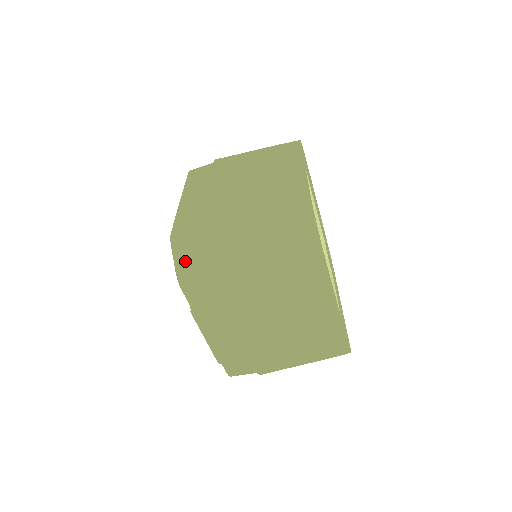
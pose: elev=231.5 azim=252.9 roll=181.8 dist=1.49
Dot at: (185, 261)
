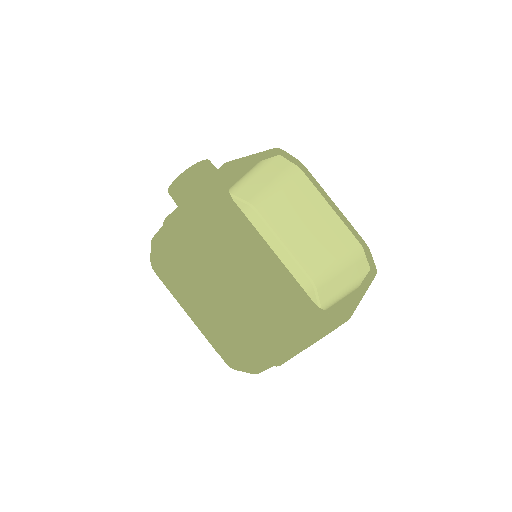
Dot at: (254, 370)
